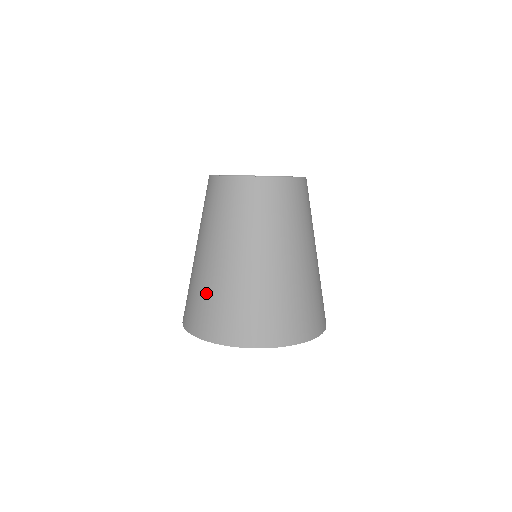
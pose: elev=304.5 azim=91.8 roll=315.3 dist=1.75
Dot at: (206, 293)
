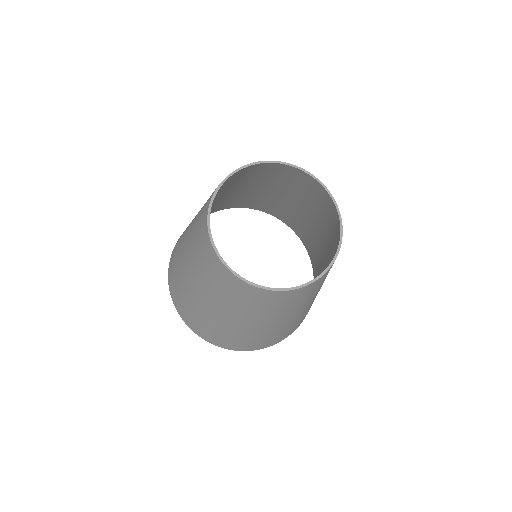
Dot at: (185, 299)
